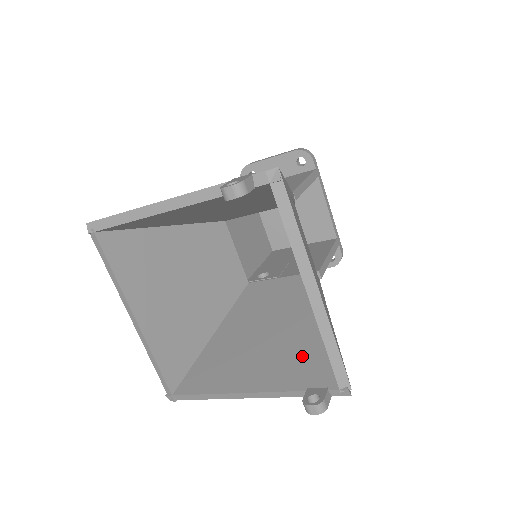
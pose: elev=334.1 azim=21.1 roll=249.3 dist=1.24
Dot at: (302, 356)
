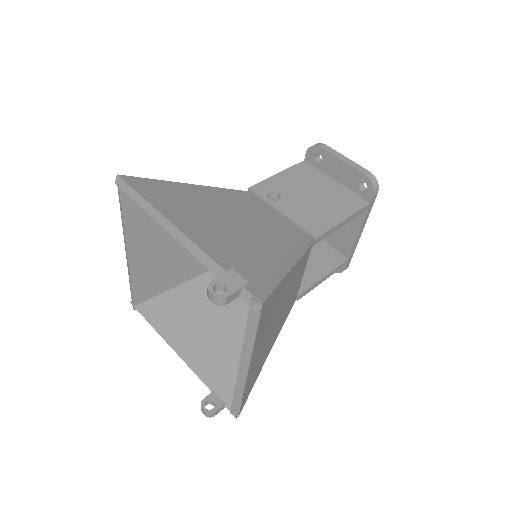
Dot at: (230, 362)
